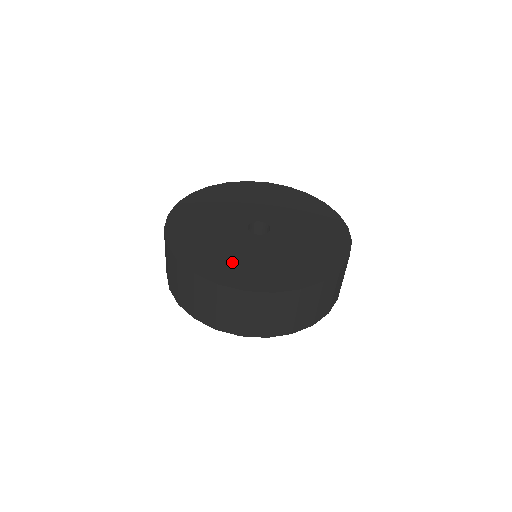
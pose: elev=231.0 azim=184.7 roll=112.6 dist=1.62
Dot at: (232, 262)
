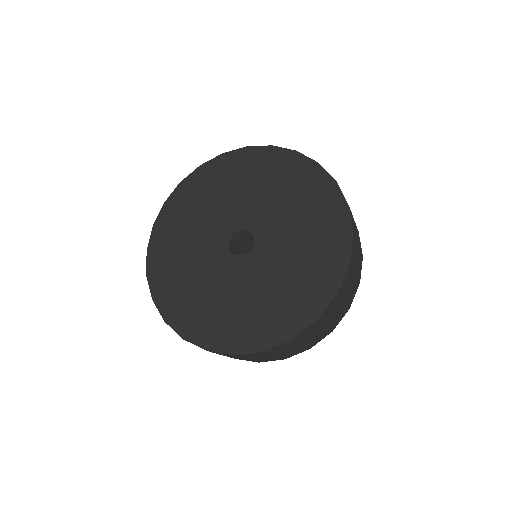
Dot at: (177, 263)
